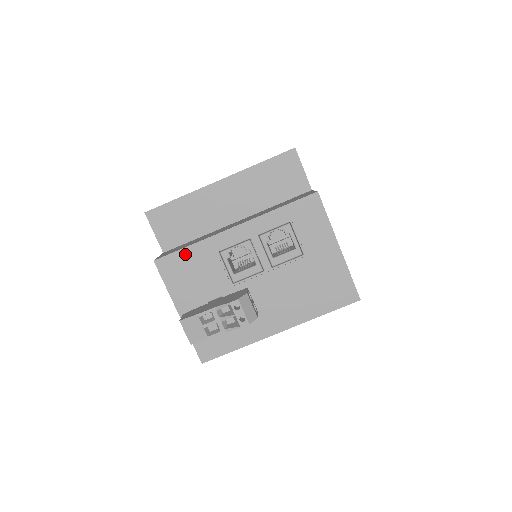
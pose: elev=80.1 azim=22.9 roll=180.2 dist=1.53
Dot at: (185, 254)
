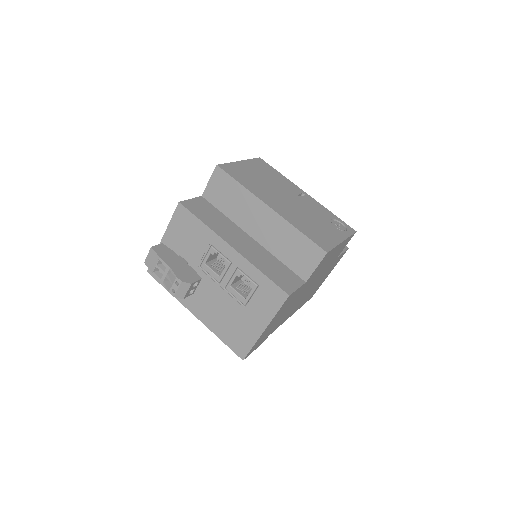
Dot at: (196, 222)
